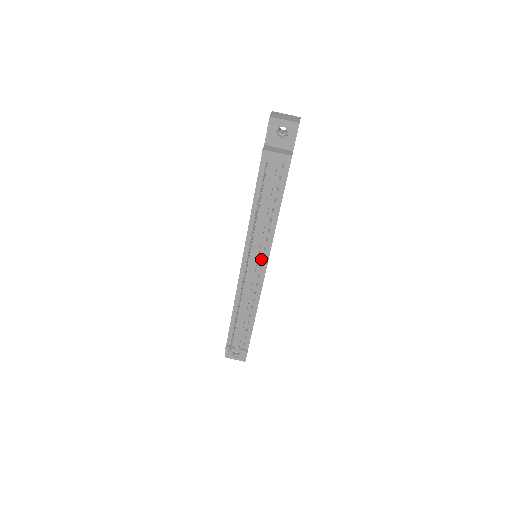
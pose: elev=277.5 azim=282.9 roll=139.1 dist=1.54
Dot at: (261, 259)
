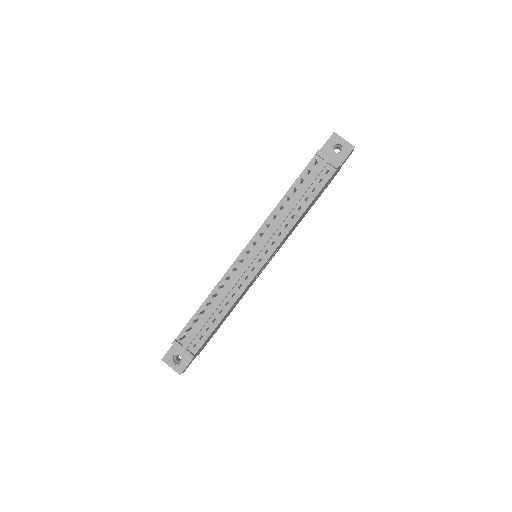
Dot at: (264, 252)
